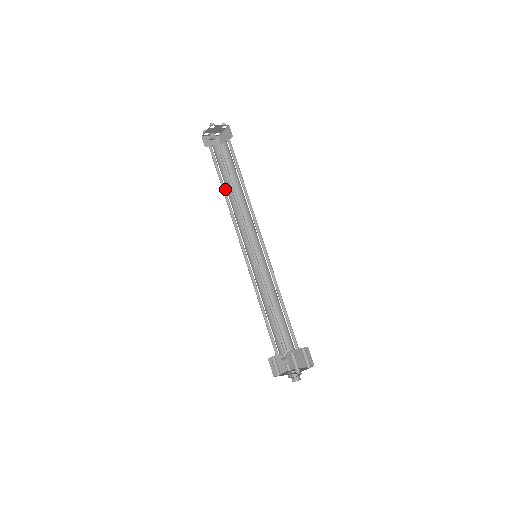
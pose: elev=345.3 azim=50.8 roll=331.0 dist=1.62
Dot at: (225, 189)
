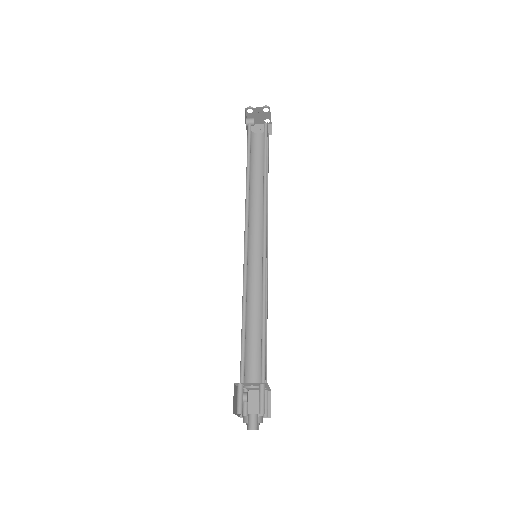
Dot at: (251, 179)
